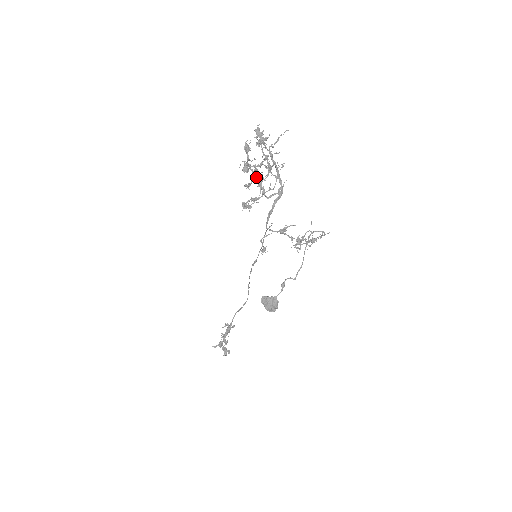
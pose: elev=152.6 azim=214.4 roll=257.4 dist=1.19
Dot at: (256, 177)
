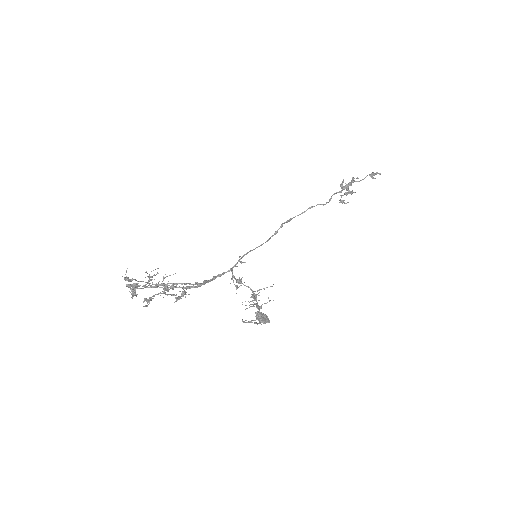
Dot at: occluded
